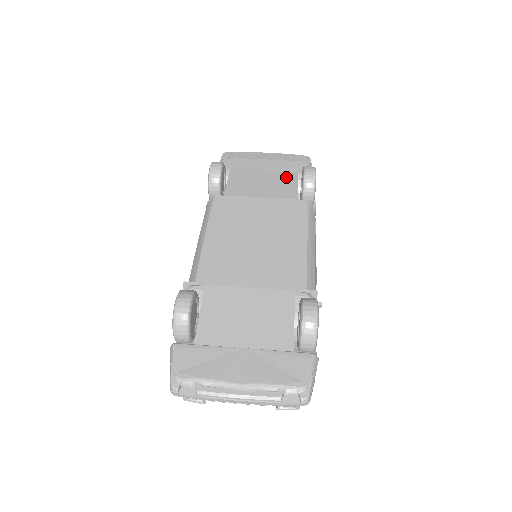
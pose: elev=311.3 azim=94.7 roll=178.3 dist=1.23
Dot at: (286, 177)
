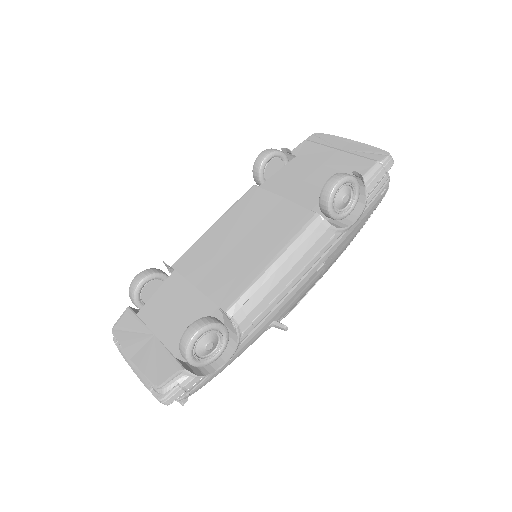
Dot at: occluded
